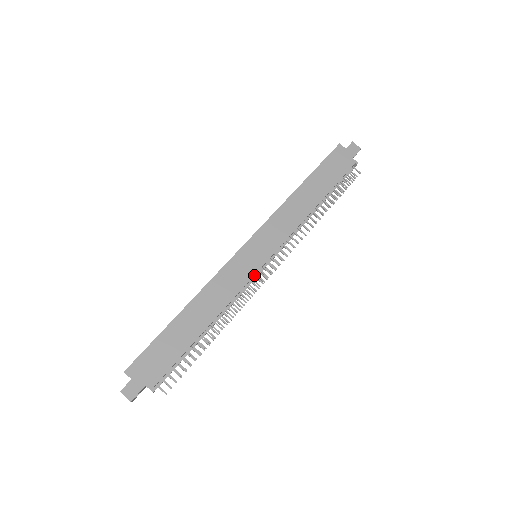
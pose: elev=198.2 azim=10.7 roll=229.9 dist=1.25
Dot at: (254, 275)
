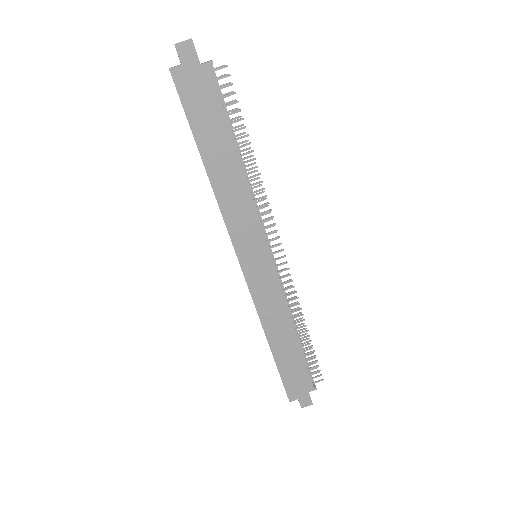
Dot at: (276, 273)
